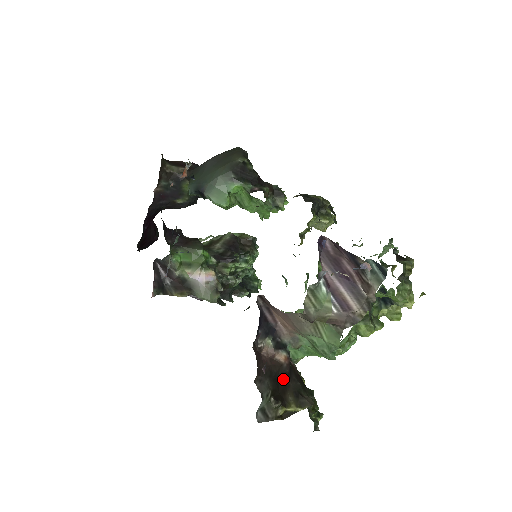
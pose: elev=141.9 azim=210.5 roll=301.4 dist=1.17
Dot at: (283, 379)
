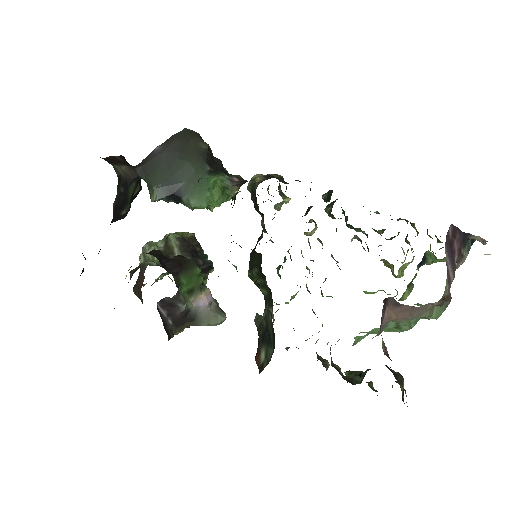
Dot at: occluded
